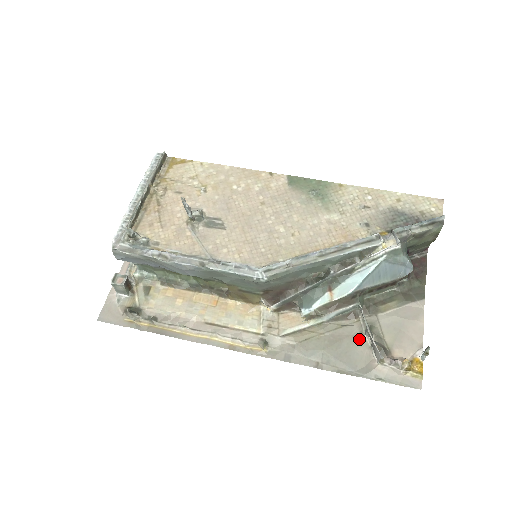
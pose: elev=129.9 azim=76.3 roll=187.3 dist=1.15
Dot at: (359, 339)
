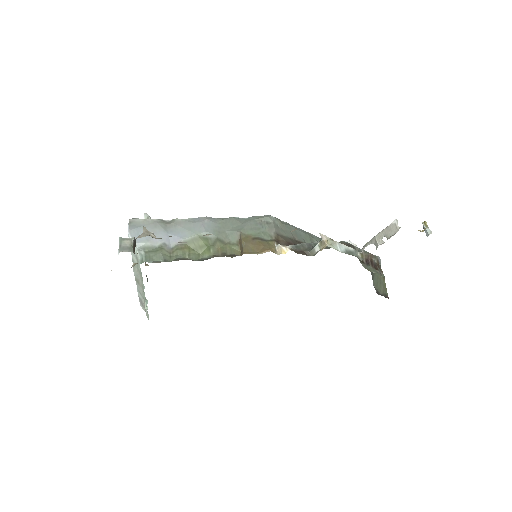
Dot at: occluded
